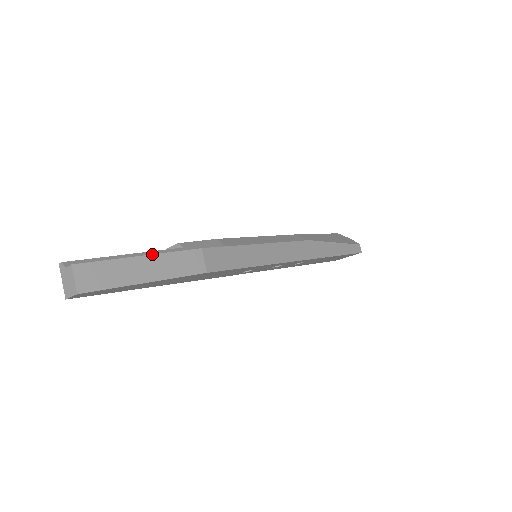
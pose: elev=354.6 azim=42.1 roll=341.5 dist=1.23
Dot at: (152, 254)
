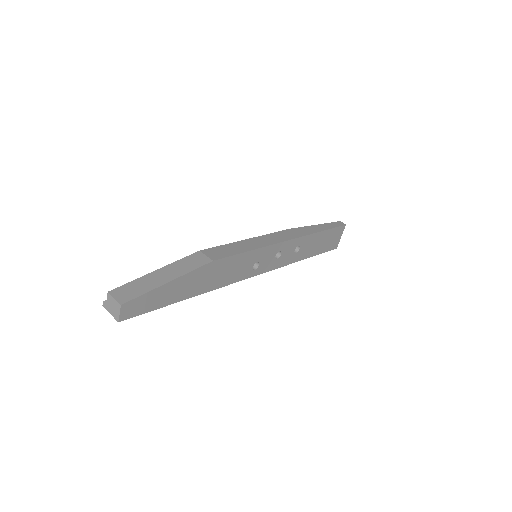
Dot at: (164, 266)
